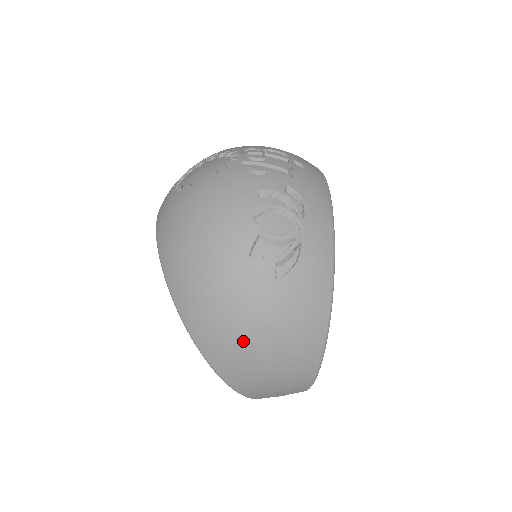
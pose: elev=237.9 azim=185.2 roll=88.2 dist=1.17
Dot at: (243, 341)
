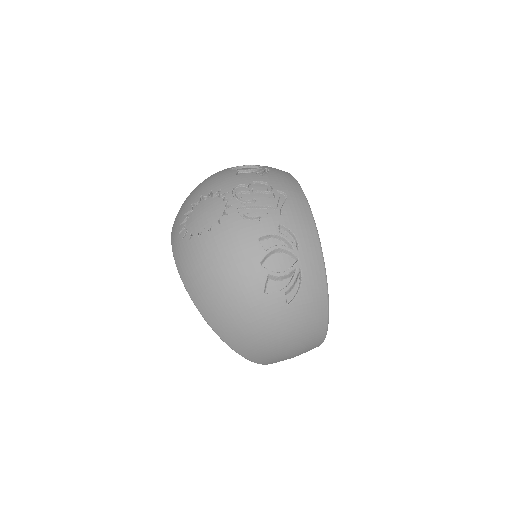
Dot at: (270, 345)
